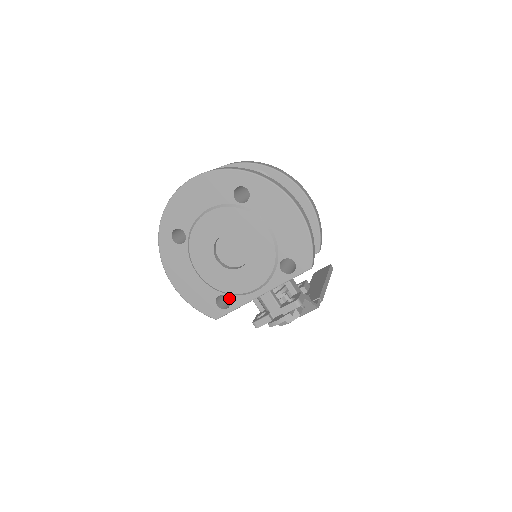
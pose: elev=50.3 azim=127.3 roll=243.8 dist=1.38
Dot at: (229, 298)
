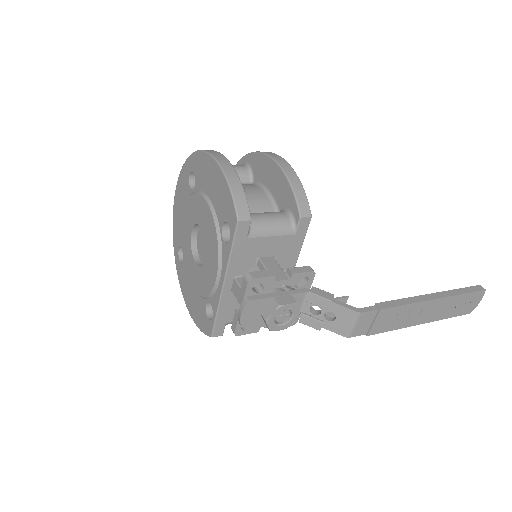
Dot at: (210, 303)
